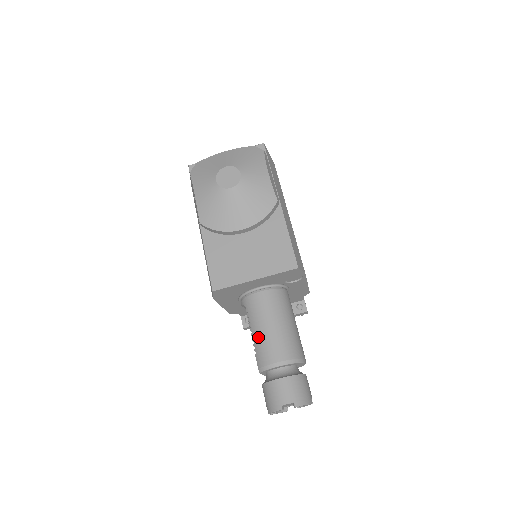
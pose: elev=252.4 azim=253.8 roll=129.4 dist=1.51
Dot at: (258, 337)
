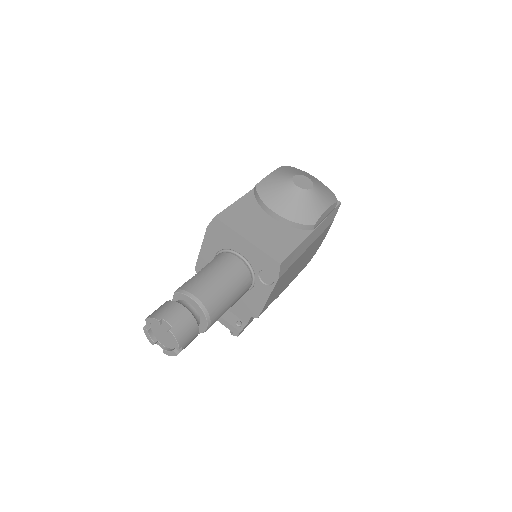
Dot at: (203, 274)
